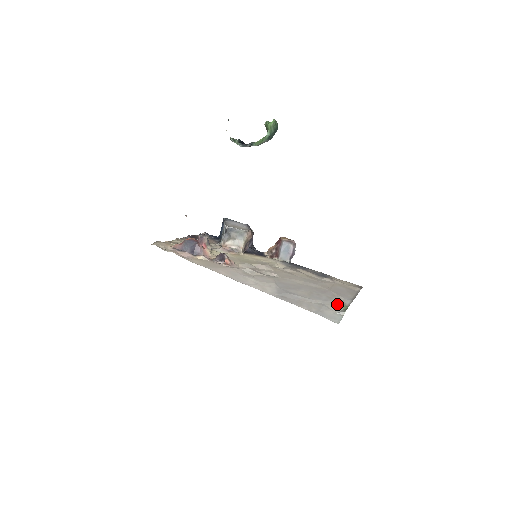
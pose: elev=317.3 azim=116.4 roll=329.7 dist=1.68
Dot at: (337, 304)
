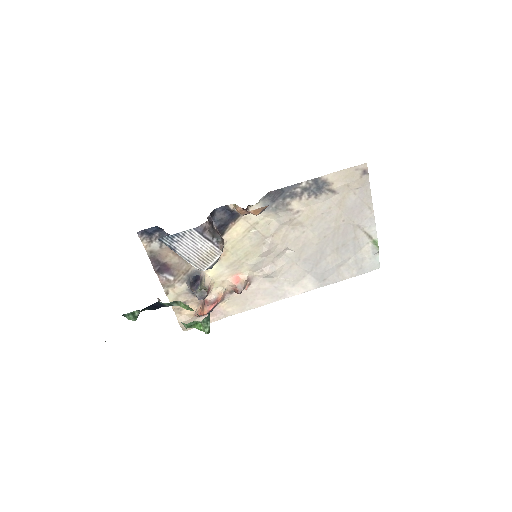
Dot at: (365, 243)
